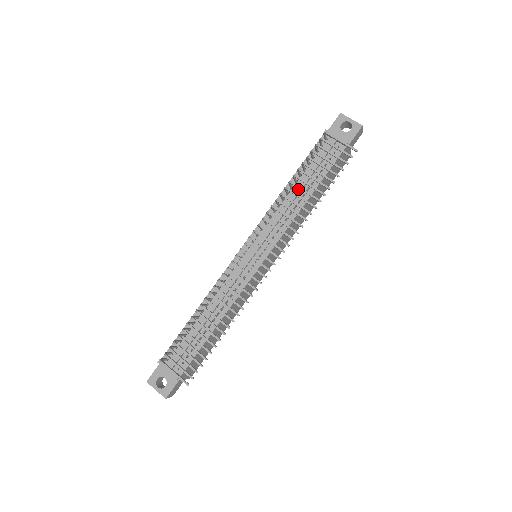
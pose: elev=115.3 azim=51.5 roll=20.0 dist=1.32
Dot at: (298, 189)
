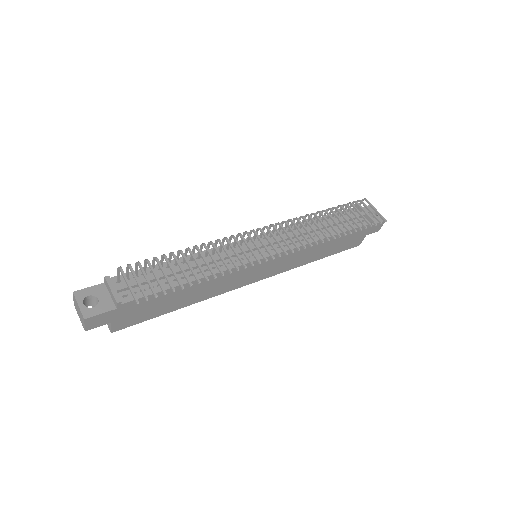
Dot at: occluded
